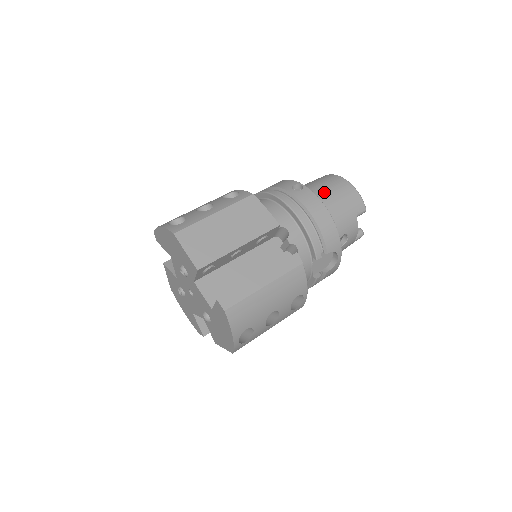
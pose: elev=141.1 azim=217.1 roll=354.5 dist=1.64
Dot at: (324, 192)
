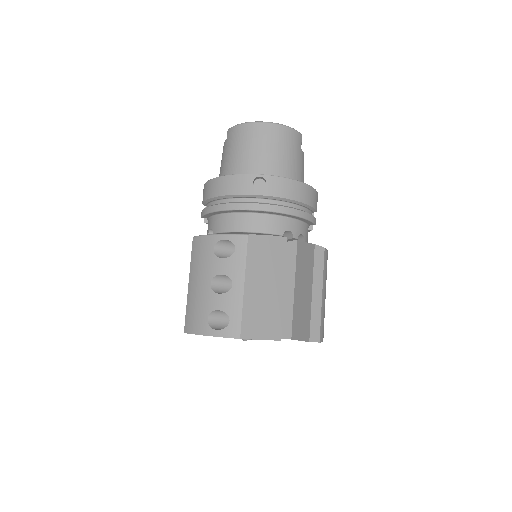
Dot at: (271, 158)
